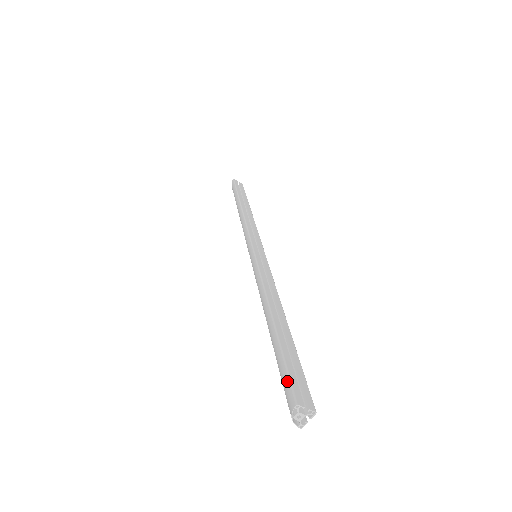
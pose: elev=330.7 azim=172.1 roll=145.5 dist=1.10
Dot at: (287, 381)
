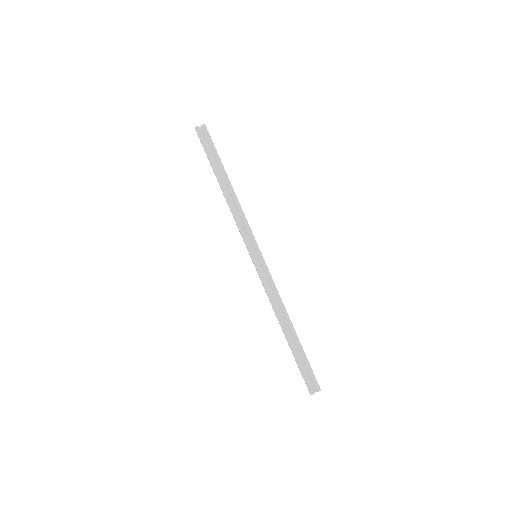
Dot at: occluded
